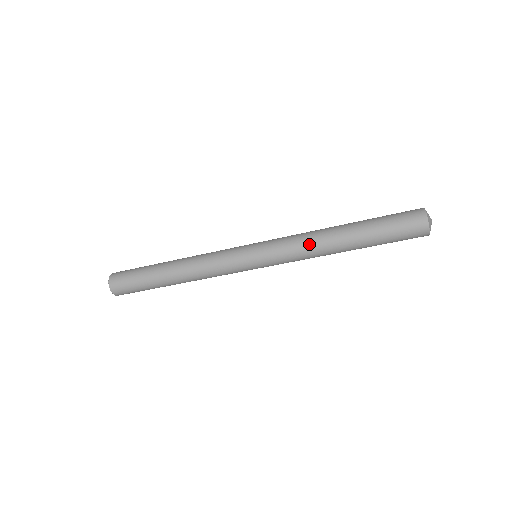
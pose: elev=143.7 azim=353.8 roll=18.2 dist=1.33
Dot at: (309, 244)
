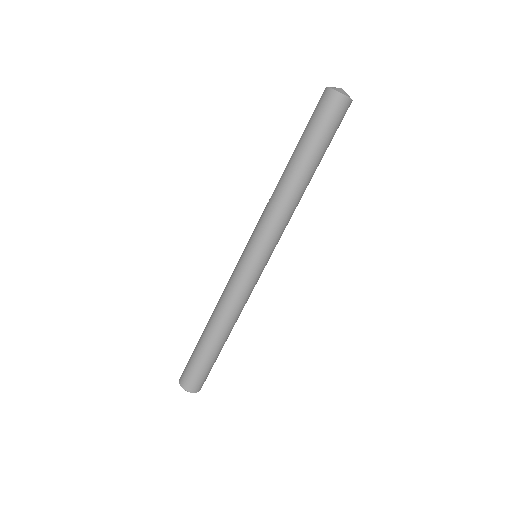
Dot at: (270, 199)
